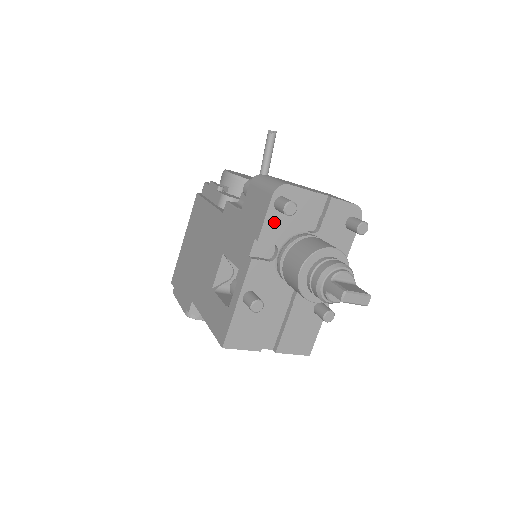
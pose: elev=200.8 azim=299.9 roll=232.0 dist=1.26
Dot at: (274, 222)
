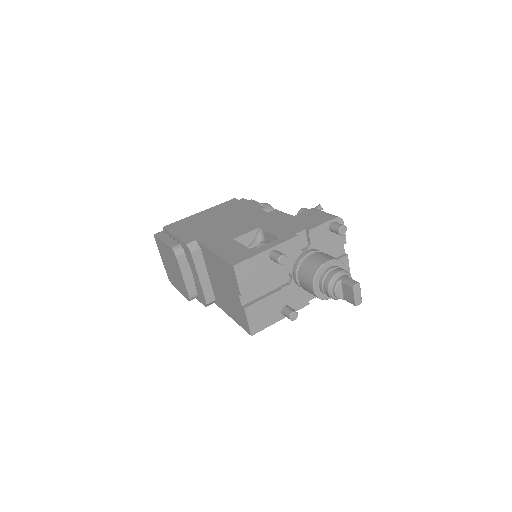
Dot at: (322, 231)
